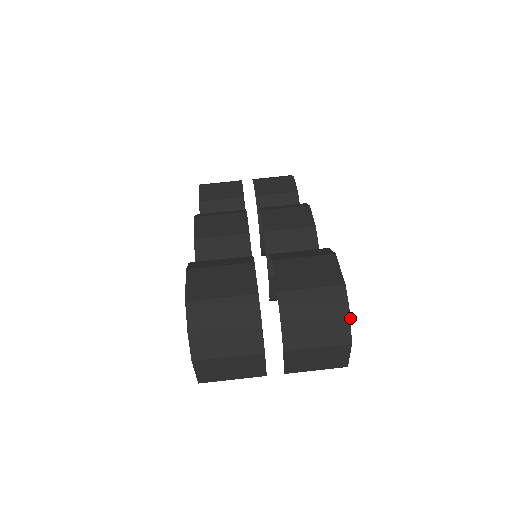
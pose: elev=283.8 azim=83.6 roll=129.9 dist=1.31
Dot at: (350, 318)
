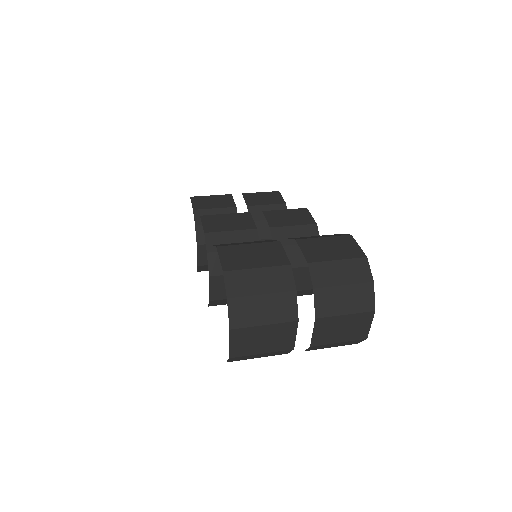
Dot at: occluded
